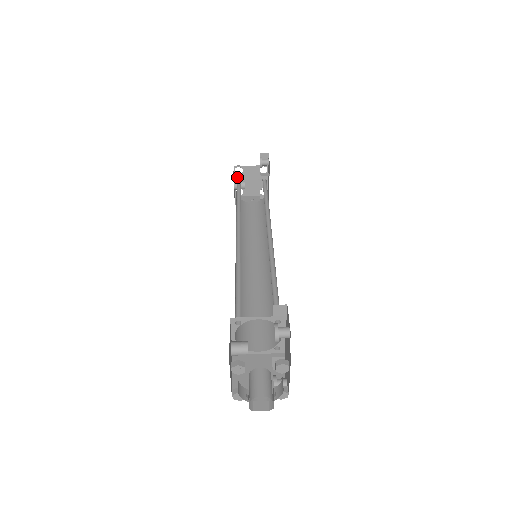
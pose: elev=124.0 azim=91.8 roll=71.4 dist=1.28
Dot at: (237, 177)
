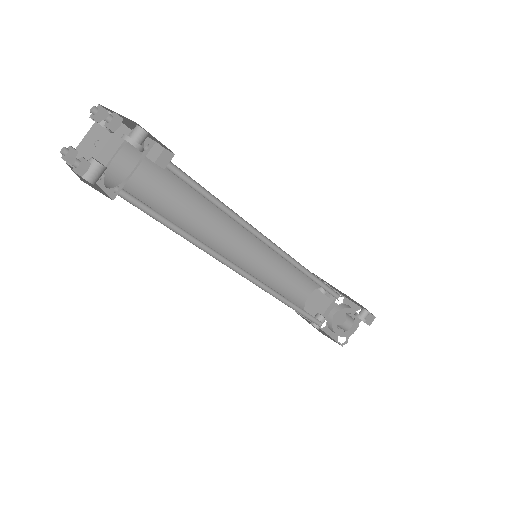
Dot at: occluded
